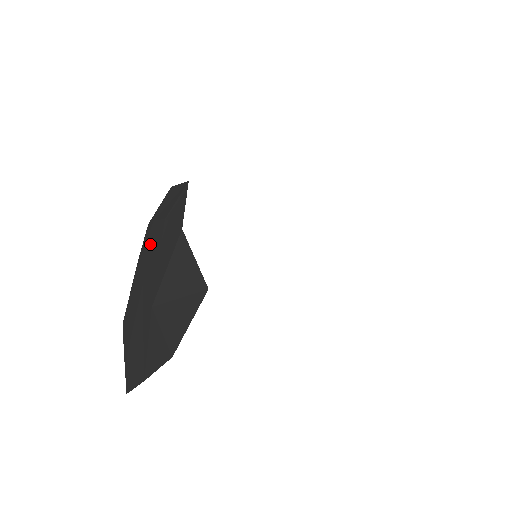
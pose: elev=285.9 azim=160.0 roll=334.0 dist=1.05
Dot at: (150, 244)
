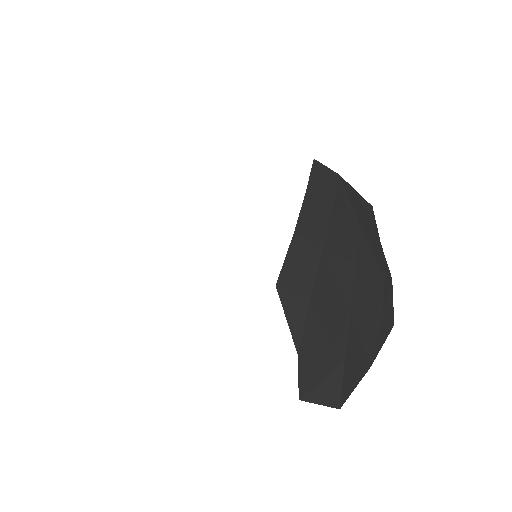
Dot at: occluded
